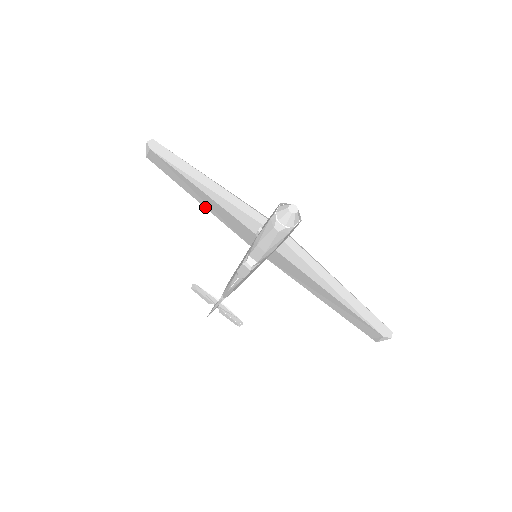
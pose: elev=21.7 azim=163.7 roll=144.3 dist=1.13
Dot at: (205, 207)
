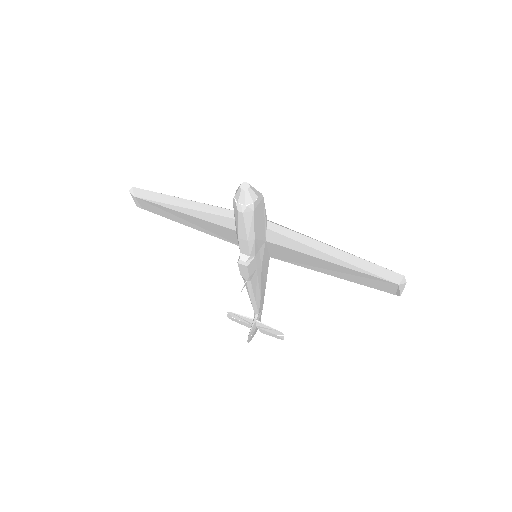
Dot at: occluded
